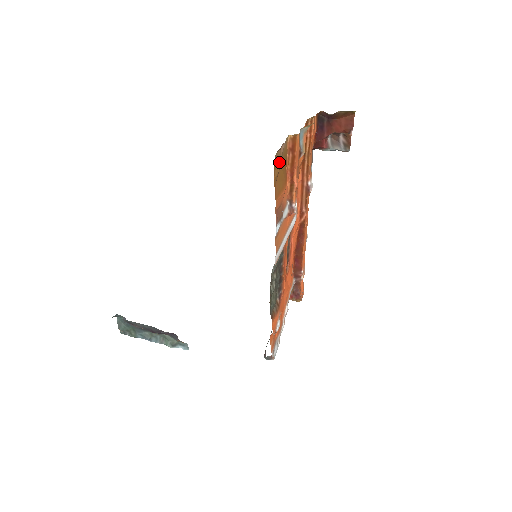
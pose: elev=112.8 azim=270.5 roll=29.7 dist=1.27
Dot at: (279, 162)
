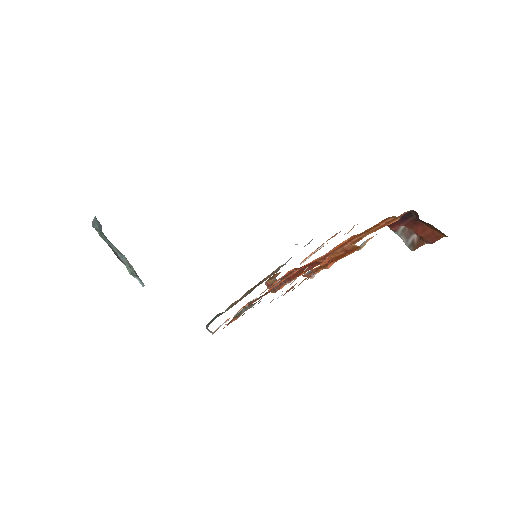
Dot at: occluded
